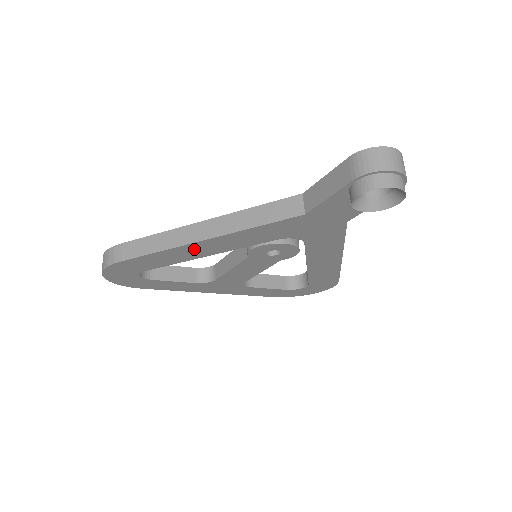
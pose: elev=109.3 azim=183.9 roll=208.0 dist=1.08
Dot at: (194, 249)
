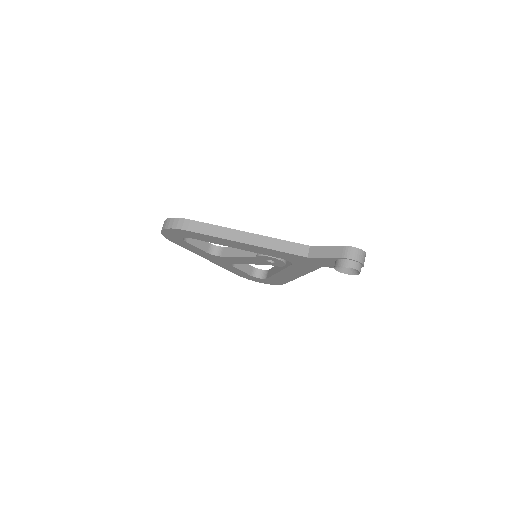
Dot at: (235, 244)
